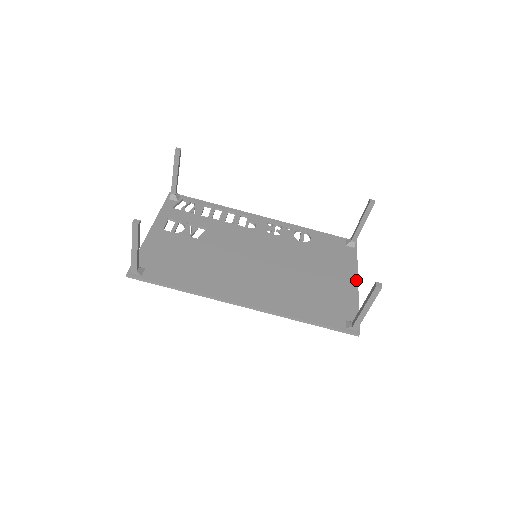
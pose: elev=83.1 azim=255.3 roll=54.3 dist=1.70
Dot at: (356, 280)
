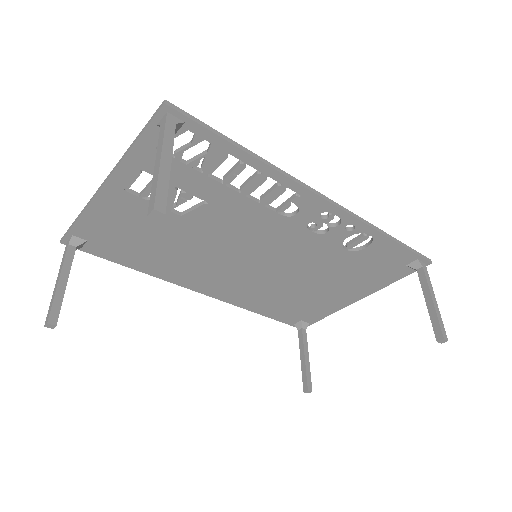
Dot at: (360, 298)
